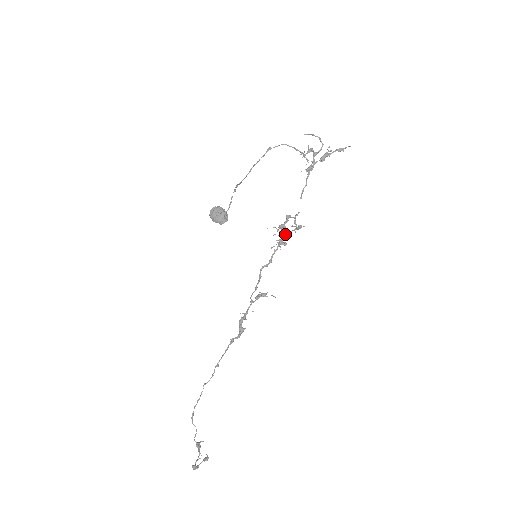
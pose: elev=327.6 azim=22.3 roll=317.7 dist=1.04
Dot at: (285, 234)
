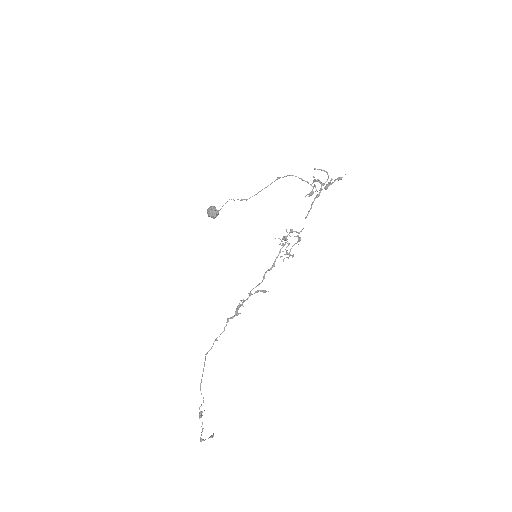
Dot at: (285, 243)
